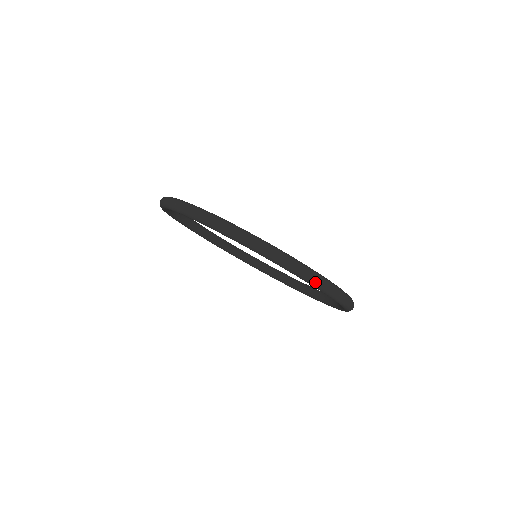
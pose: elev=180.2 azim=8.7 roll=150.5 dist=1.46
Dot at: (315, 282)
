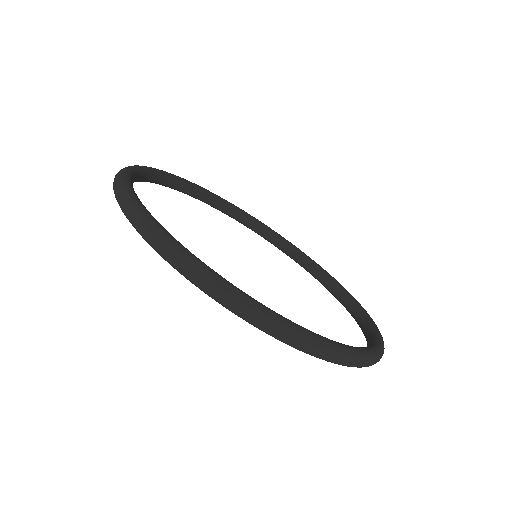
Dot at: (147, 238)
